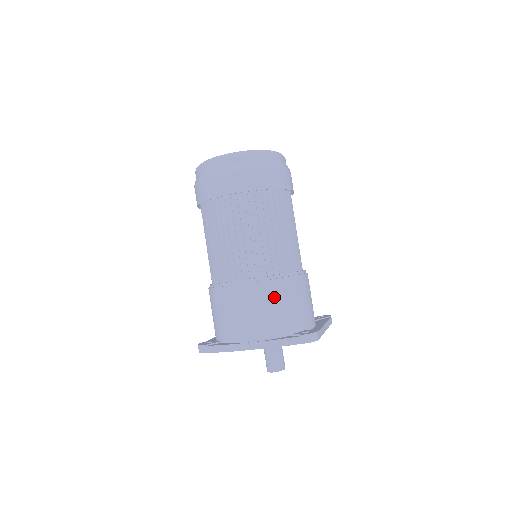
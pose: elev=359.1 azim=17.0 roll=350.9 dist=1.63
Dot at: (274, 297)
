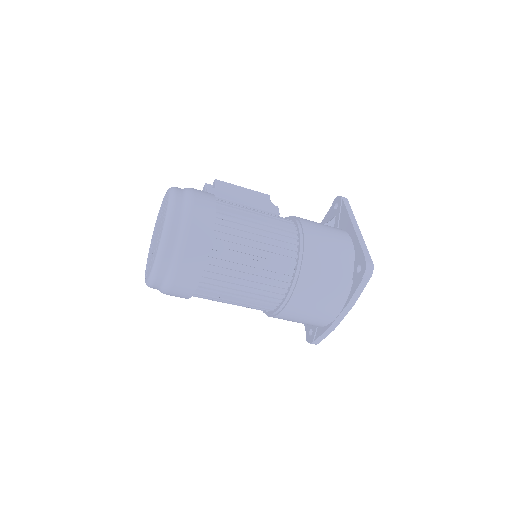
Dot at: (314, 283)
